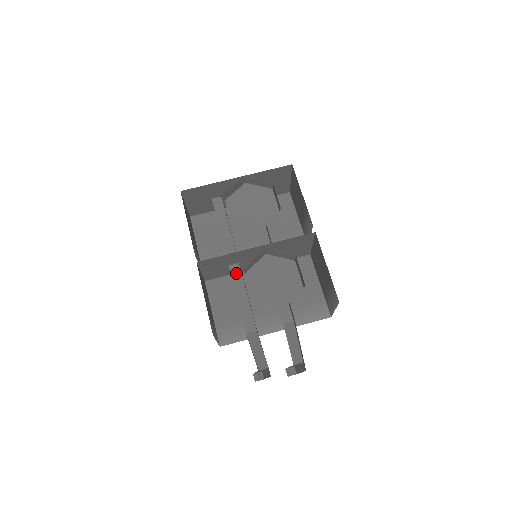
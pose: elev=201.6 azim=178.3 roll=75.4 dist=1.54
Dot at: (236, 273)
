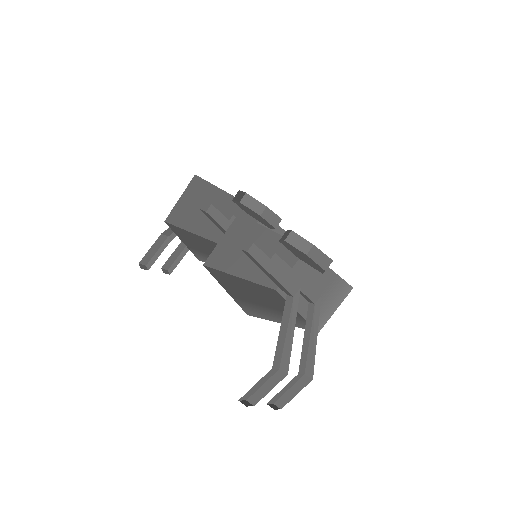
Dot at: (249, 256)
